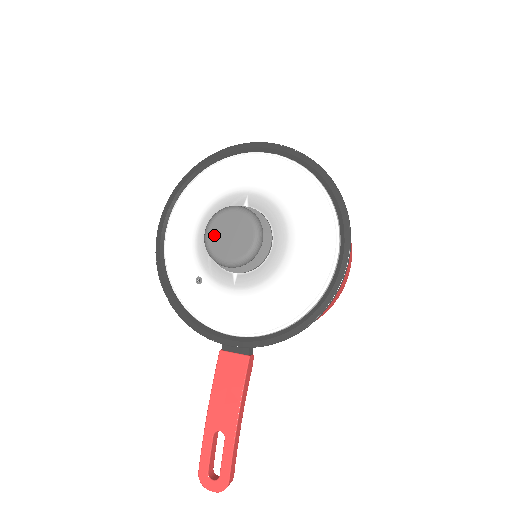
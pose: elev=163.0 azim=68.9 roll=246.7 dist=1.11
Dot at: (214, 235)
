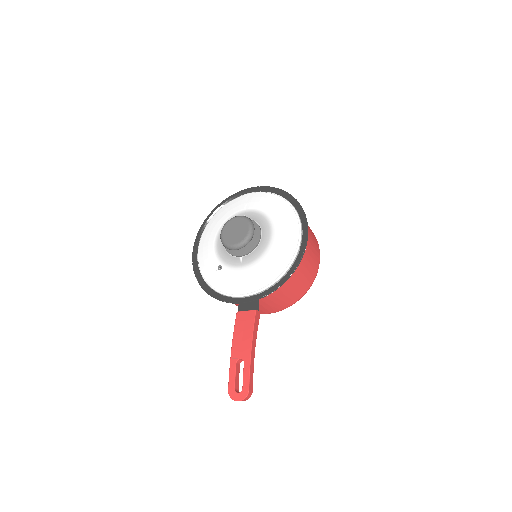
Dot at: (226, 233)
